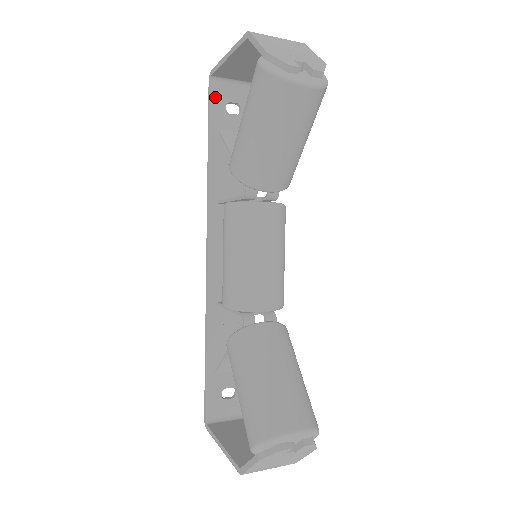
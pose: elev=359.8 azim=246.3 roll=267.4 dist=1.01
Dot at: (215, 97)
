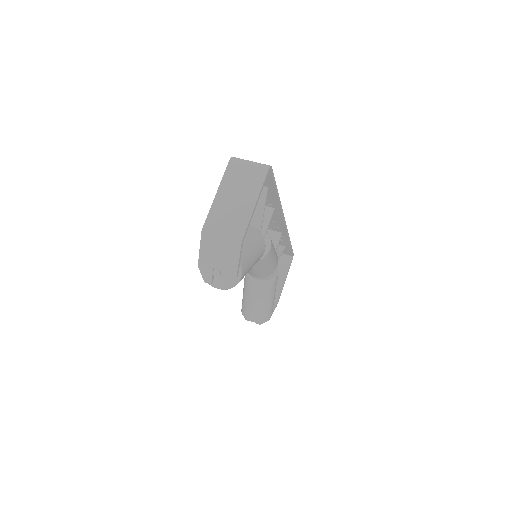
Dot at: occluded
